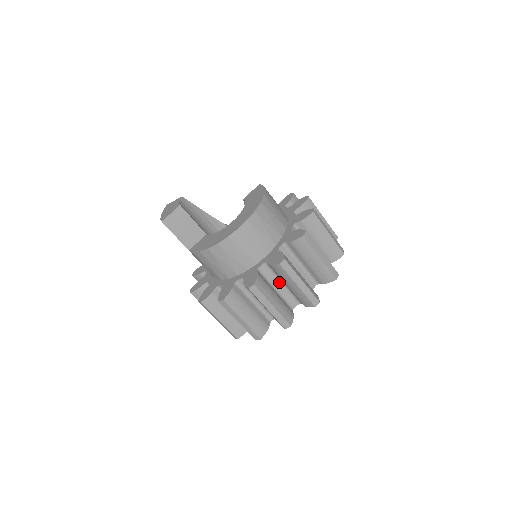
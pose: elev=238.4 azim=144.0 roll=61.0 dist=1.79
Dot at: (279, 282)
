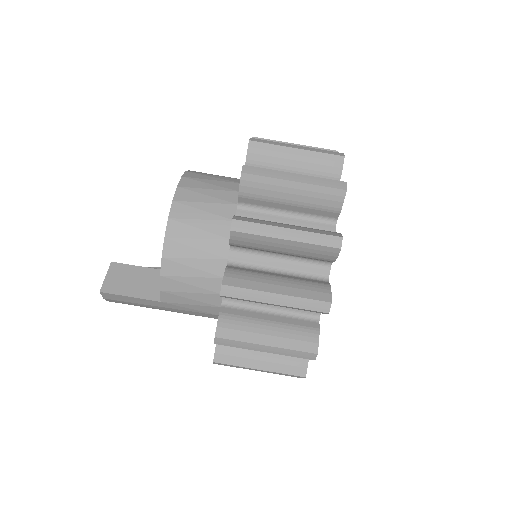
Dot at: (280, 217)
